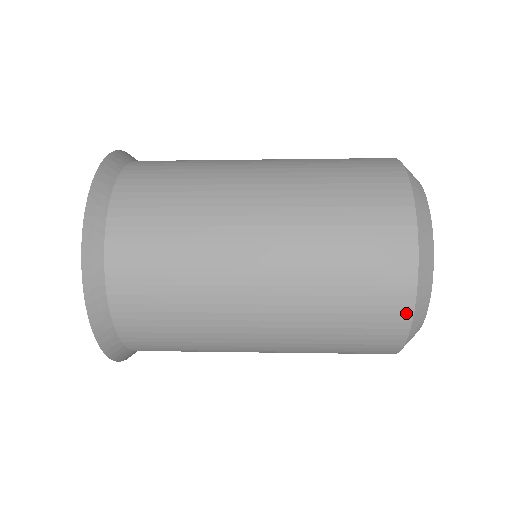
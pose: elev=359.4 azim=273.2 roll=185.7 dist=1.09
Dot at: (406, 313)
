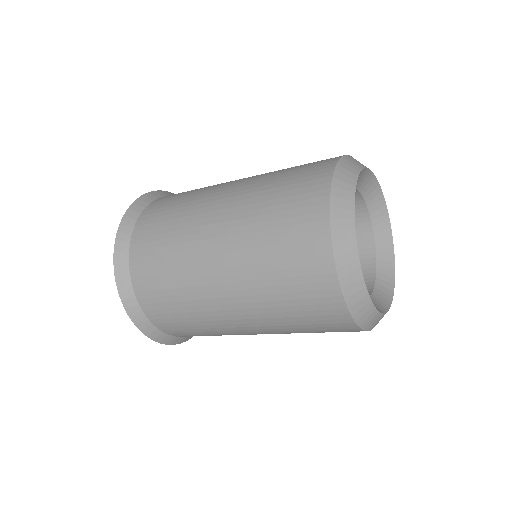
Dot at: (341, 308)
